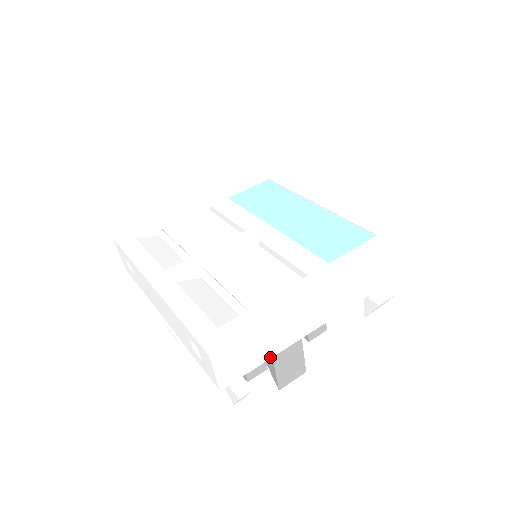
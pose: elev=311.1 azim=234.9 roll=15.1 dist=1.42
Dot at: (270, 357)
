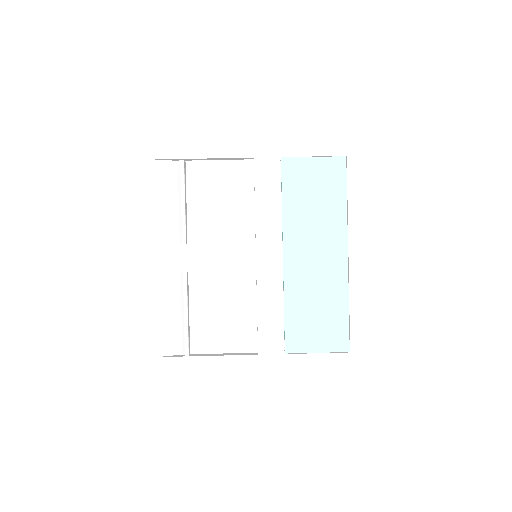
Dot at: occluded
